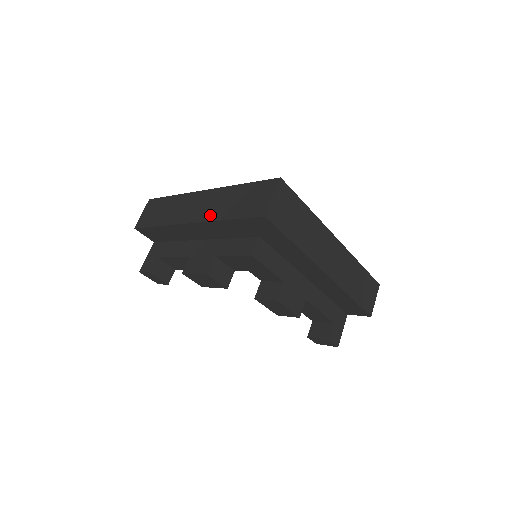
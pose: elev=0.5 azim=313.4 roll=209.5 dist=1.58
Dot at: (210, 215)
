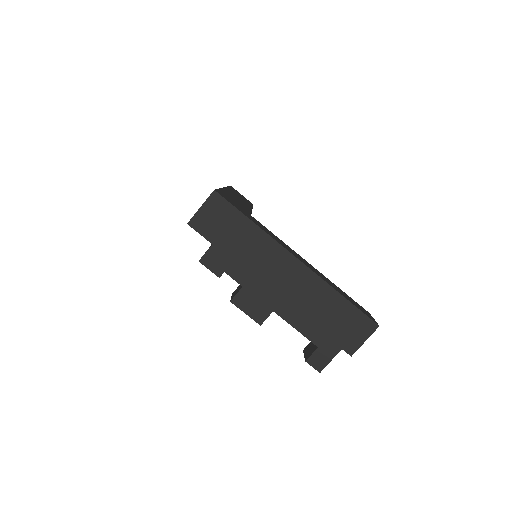
Dot at: occluded
